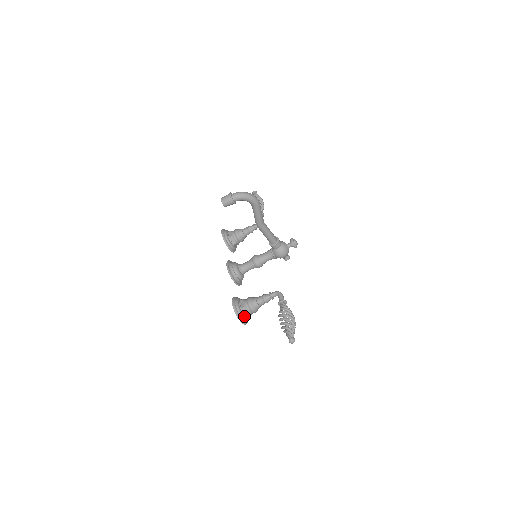
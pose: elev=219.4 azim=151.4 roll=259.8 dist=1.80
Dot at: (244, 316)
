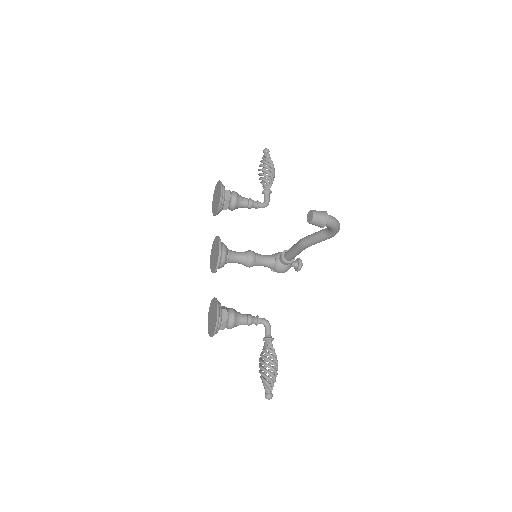
Dot at: (218, 330)
